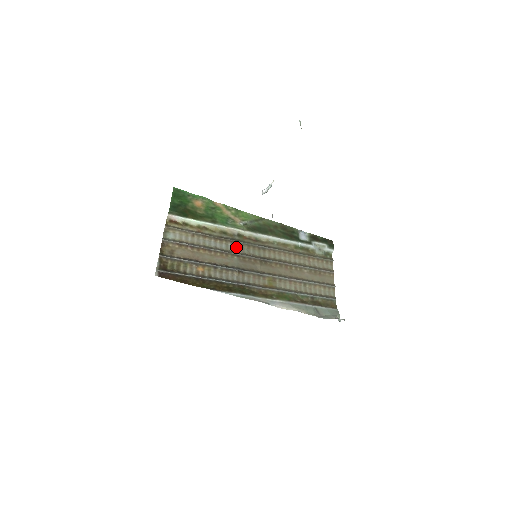
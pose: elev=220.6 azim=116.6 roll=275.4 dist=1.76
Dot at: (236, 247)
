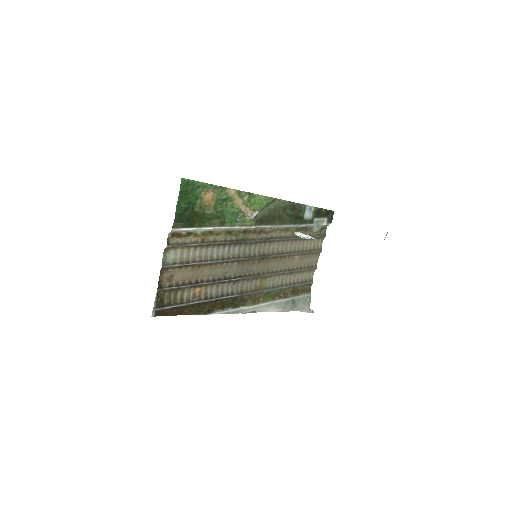
Dot at: (238, 248)
